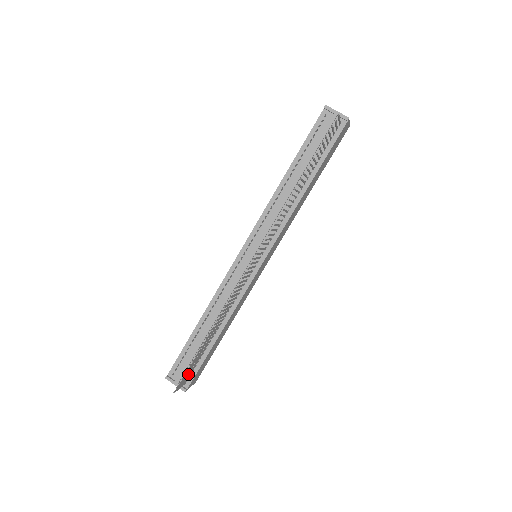
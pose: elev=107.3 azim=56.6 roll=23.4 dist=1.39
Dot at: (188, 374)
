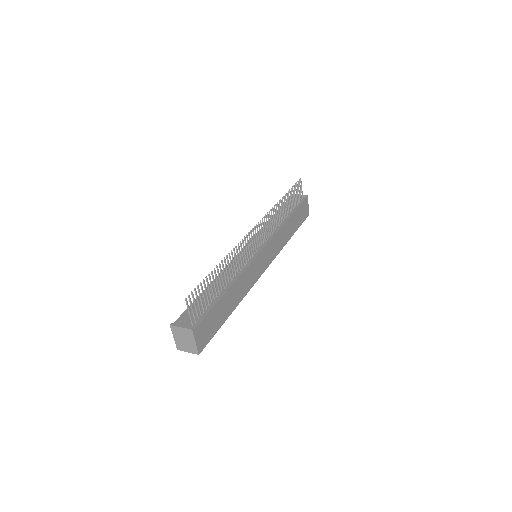
Dot at: occluded
